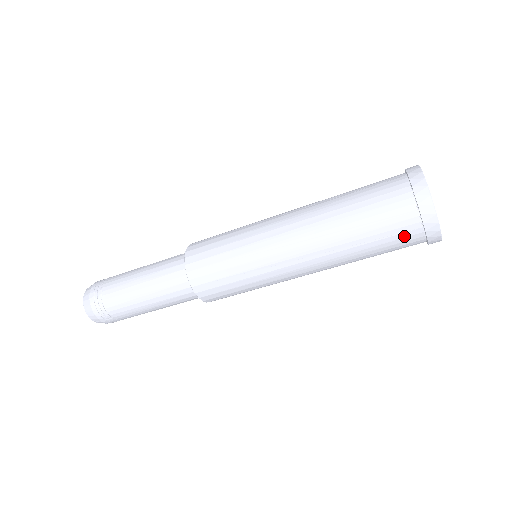
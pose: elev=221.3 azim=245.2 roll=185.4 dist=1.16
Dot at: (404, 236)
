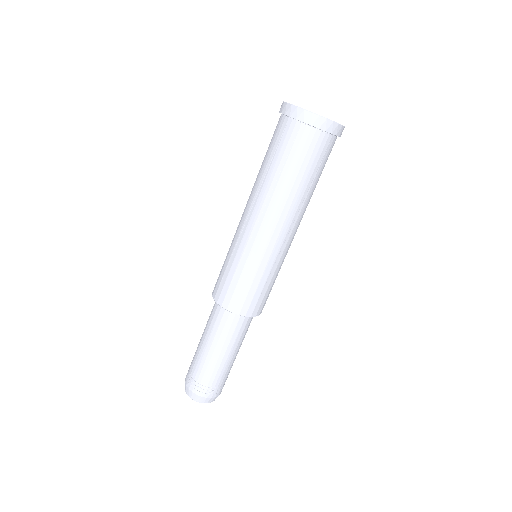
Dot at: (299, 140)
